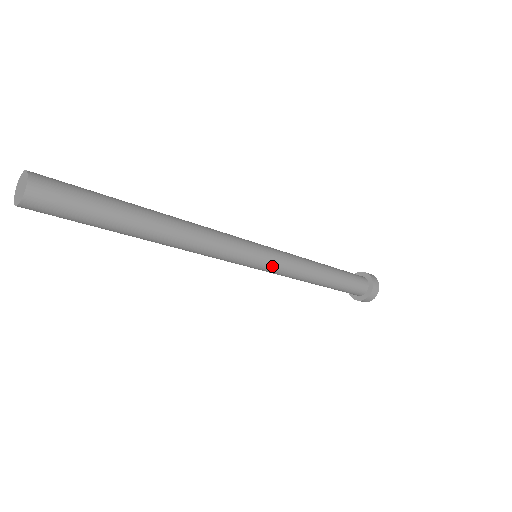
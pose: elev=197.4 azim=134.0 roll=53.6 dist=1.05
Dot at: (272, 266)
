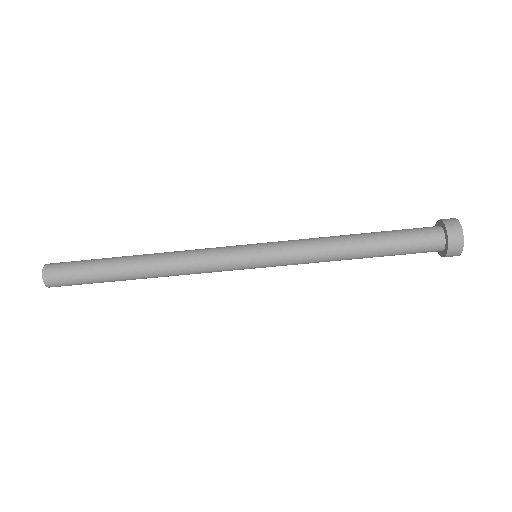
Dot at: (269, 244)
